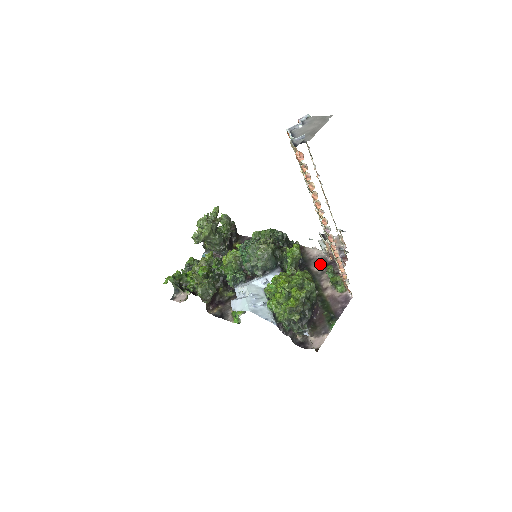
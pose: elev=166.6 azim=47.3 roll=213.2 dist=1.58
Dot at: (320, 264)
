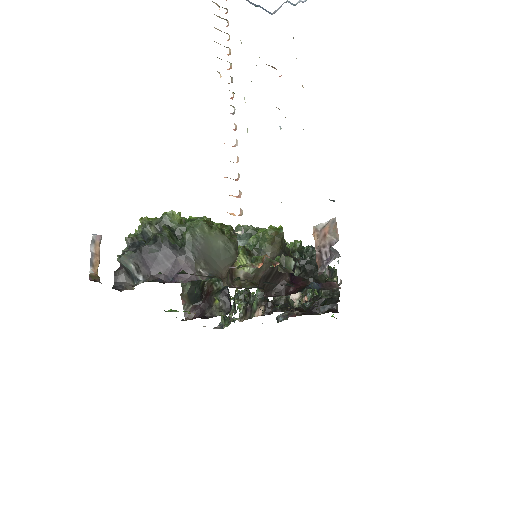
Dot at: occluded
